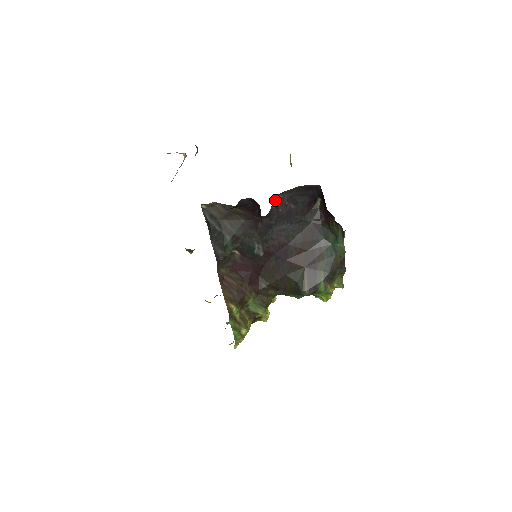
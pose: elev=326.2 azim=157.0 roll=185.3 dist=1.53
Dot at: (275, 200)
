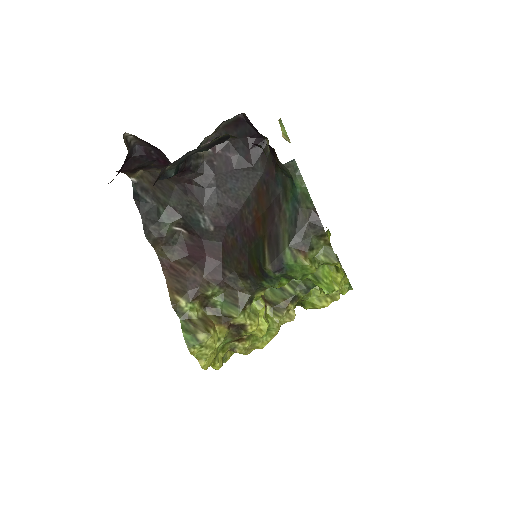
Dot at: (204, 151)
